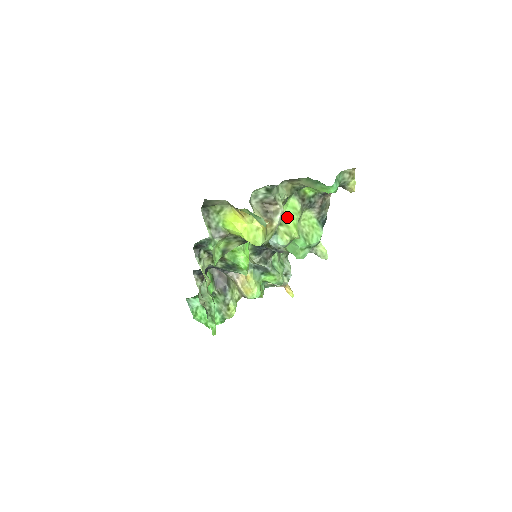
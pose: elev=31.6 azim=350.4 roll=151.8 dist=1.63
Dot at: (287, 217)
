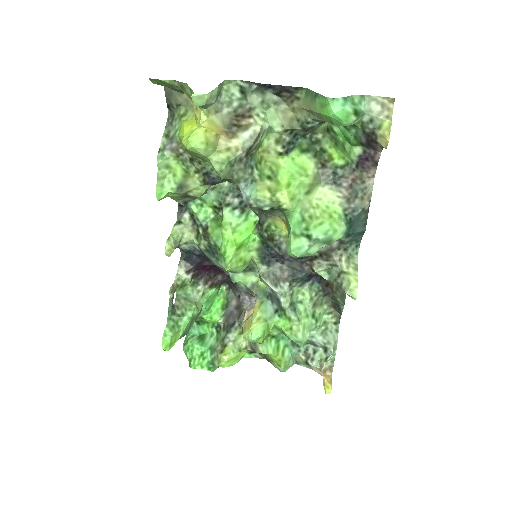
Dot at: (284, 172)
